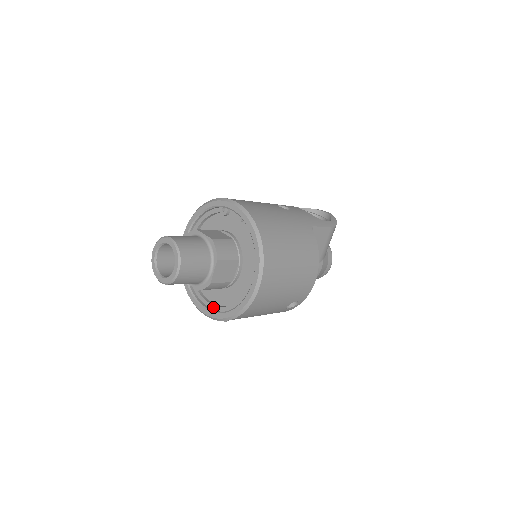
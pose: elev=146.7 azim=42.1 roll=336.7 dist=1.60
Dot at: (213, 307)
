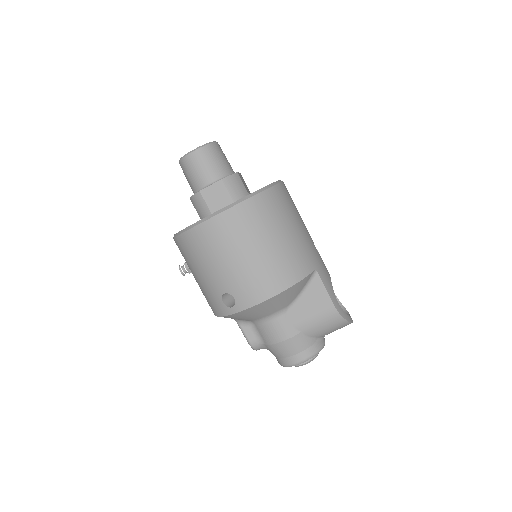
Dot at: occluded
